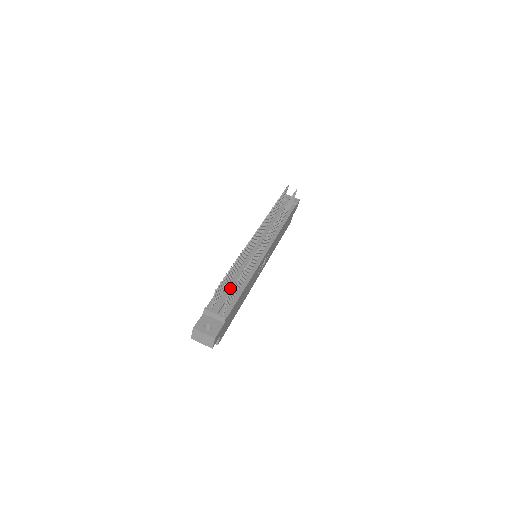
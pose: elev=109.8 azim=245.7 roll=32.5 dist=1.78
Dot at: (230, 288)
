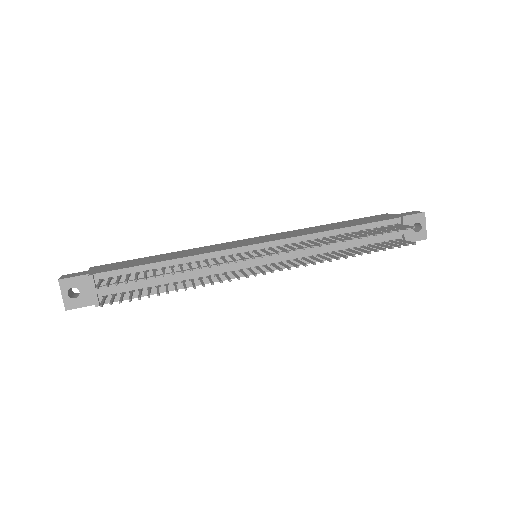
Dot at: (148, 279)
